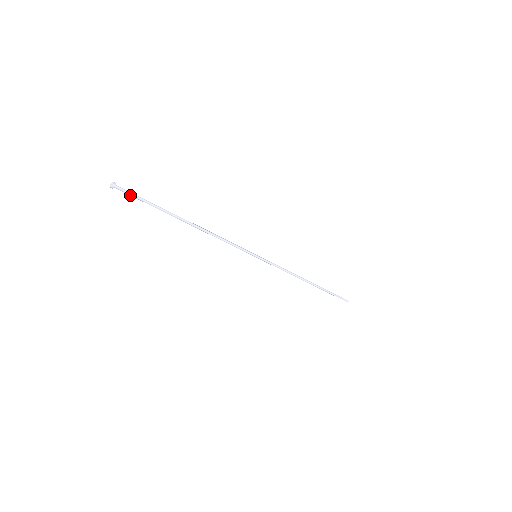
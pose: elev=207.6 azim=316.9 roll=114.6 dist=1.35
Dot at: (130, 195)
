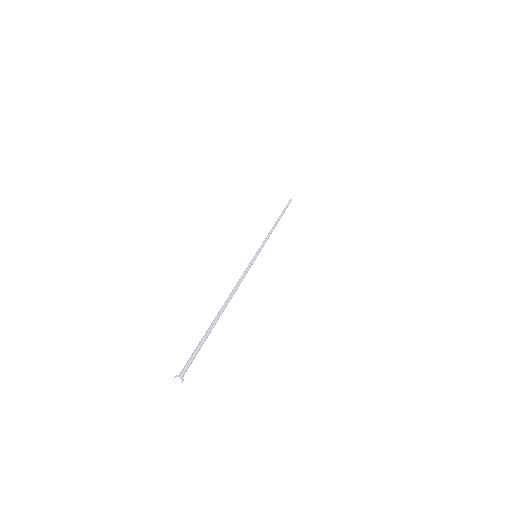
Dot at: (190, 362)
